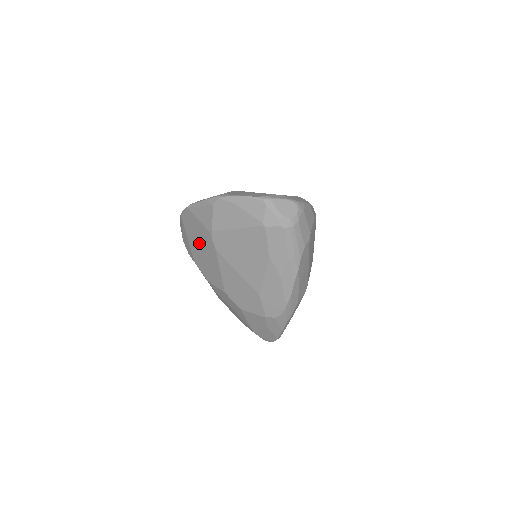
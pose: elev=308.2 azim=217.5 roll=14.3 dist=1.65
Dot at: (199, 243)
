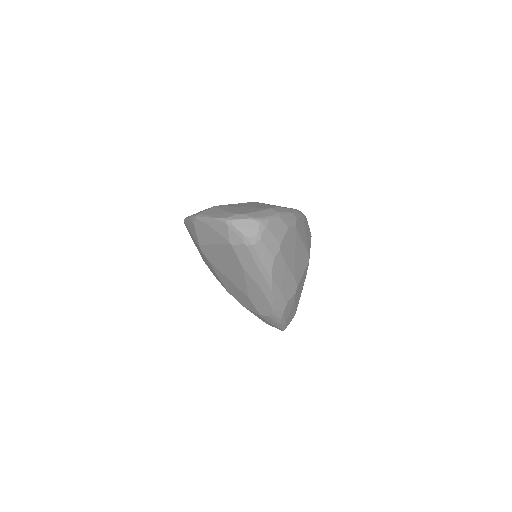
Dot at: (199, 250)
